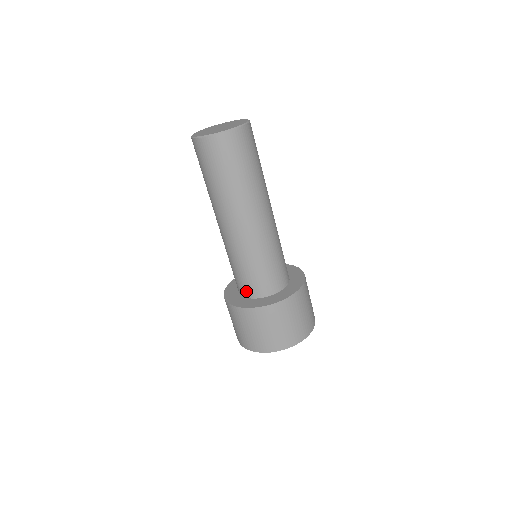
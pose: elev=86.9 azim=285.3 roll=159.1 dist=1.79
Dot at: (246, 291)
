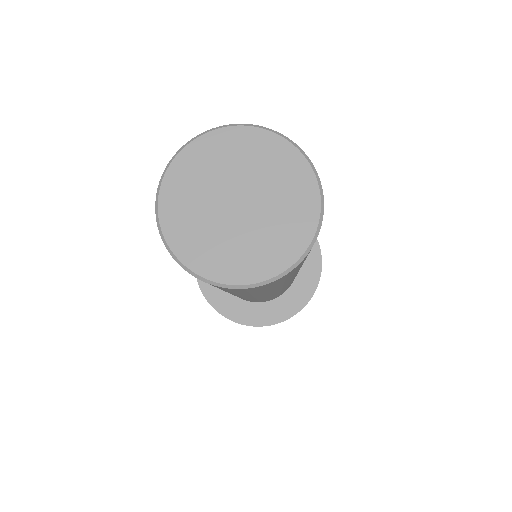
Dot at: occluded
